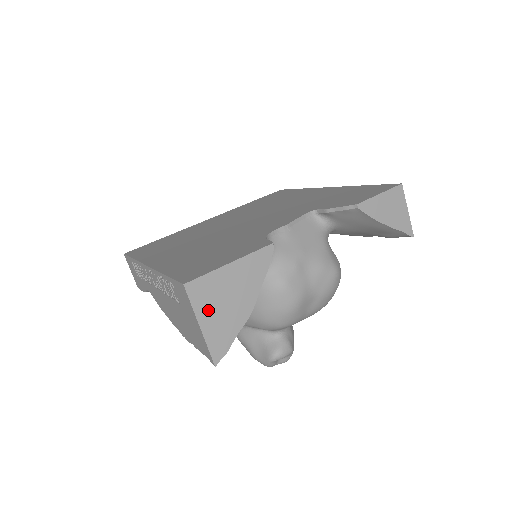
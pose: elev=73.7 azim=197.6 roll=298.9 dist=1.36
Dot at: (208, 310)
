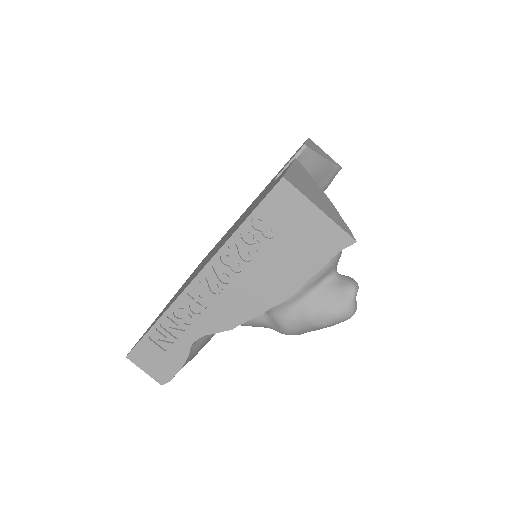
Dot at: (312, 198)
